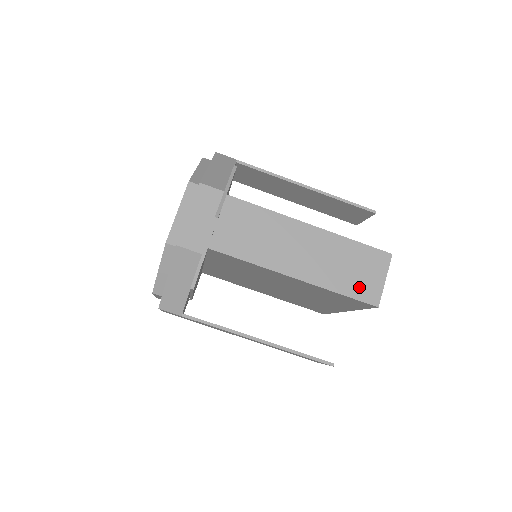
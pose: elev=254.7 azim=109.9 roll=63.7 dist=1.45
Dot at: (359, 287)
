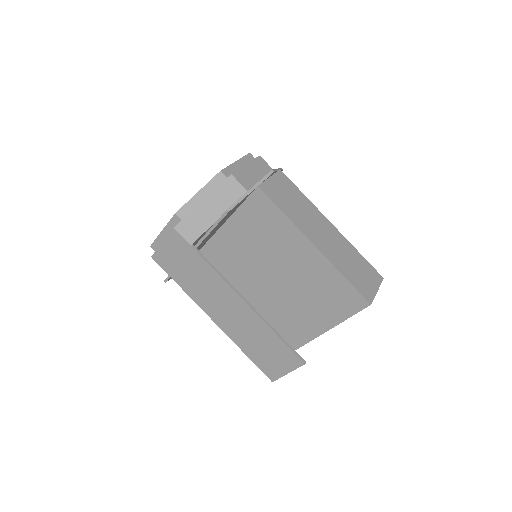
Dot at: (359, 282)
